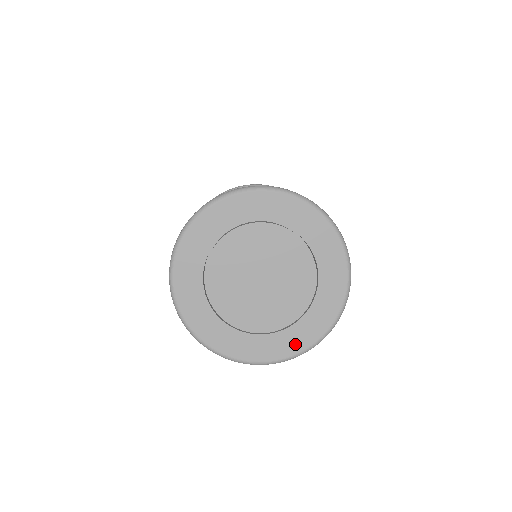
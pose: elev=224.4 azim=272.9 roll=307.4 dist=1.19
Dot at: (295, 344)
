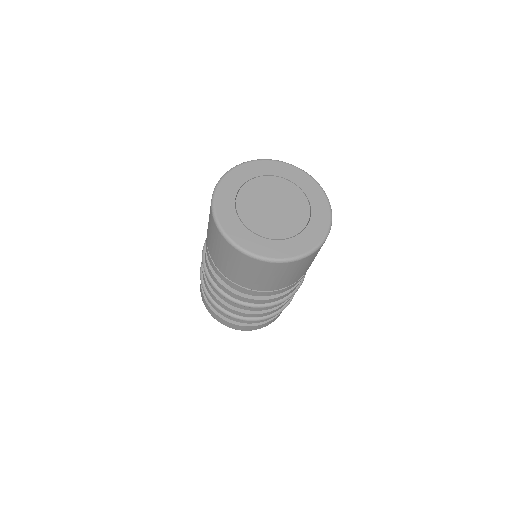
Dot at: (301, 247)
